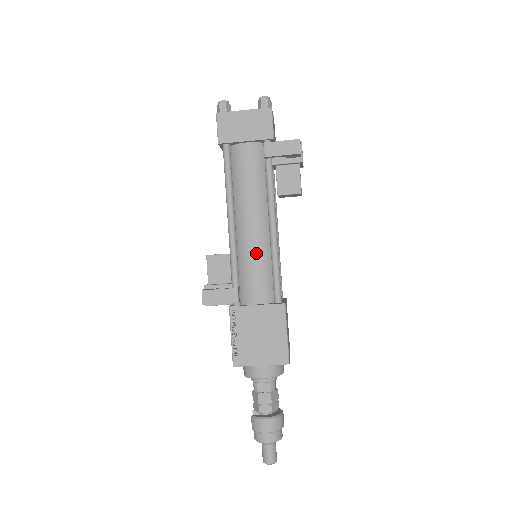
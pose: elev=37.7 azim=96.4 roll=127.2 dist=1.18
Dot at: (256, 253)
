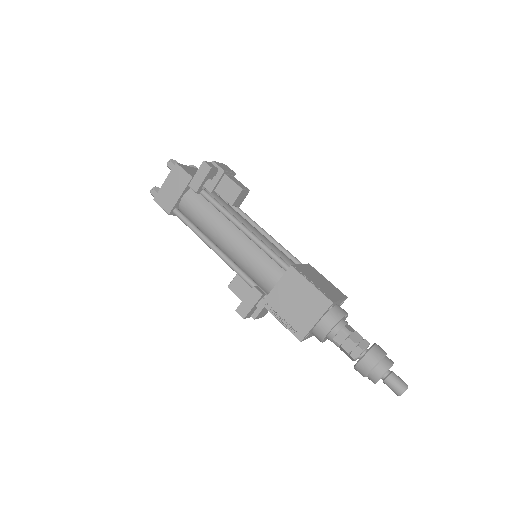
Dot at: (246, 253)
